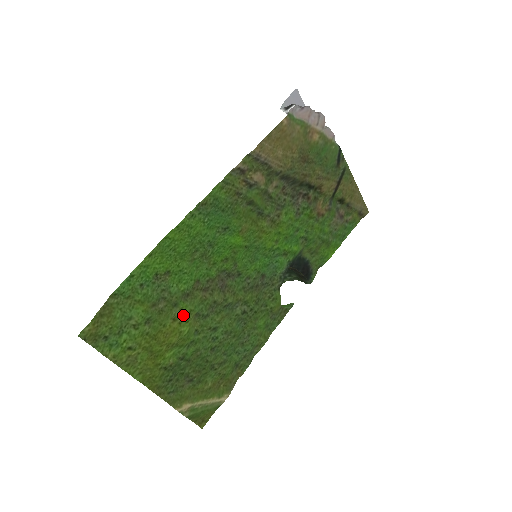
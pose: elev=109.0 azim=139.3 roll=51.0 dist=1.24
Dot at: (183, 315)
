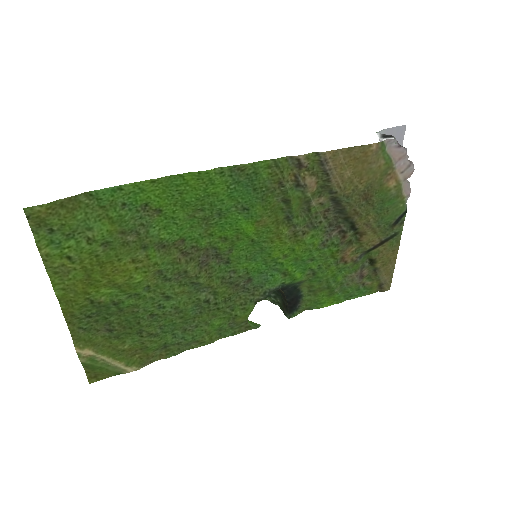
Dot at: (145, 262)
